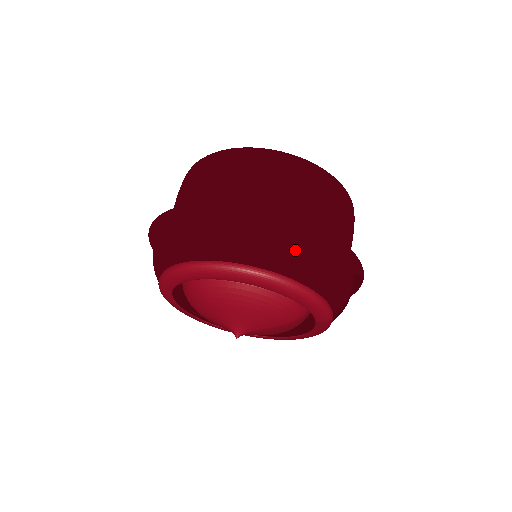
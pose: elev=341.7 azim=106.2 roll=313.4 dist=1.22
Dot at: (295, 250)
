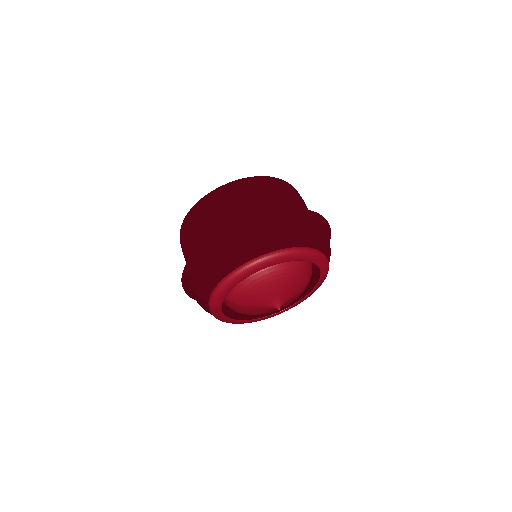
Dot at: (314, 230)
